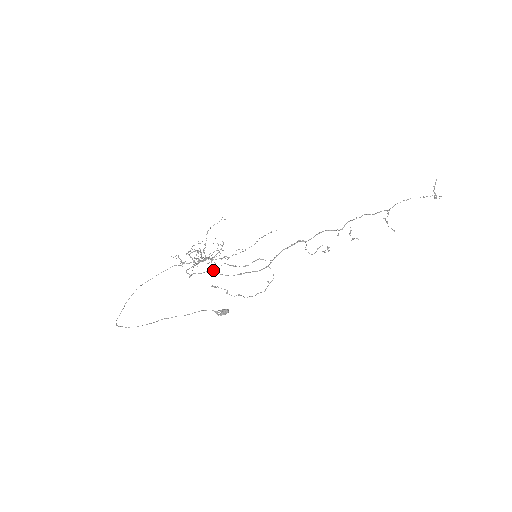
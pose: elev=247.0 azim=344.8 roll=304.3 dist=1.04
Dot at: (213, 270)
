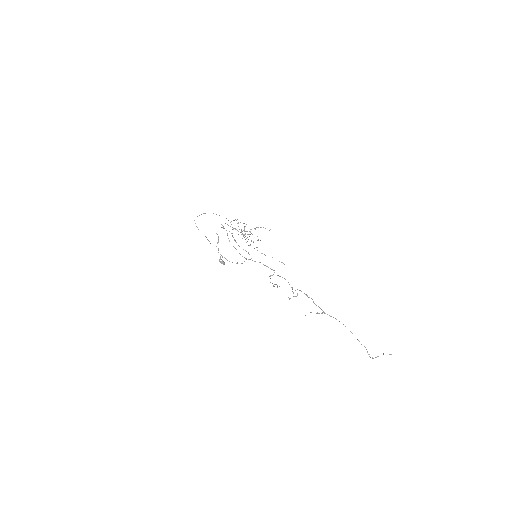
Dot at: occluded
